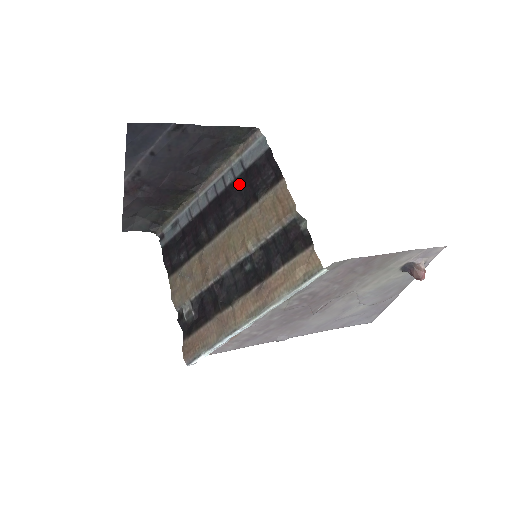
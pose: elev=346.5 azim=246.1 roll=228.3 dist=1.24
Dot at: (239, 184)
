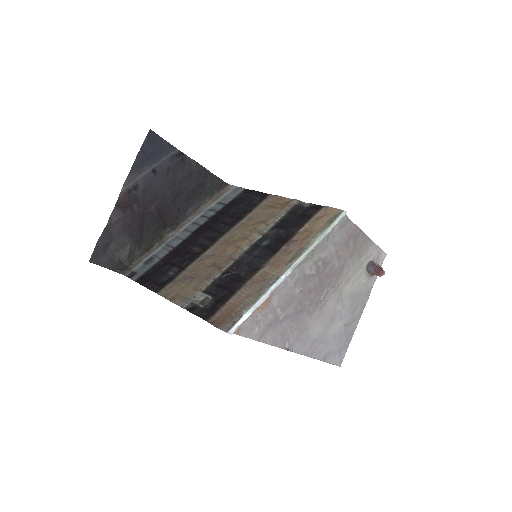
Dot at: (223, 212)
